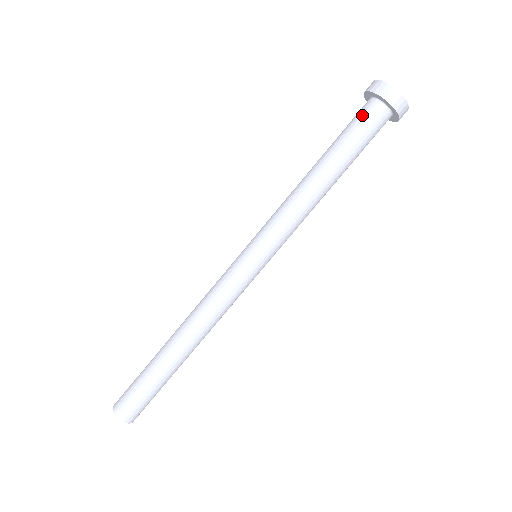
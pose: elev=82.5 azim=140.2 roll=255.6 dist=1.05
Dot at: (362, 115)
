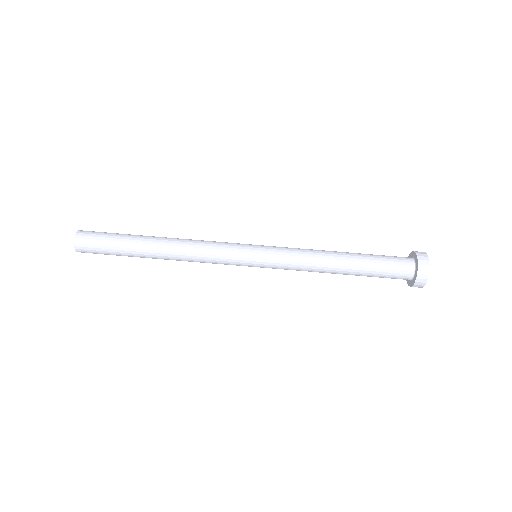
Dot at: (396, 256)
